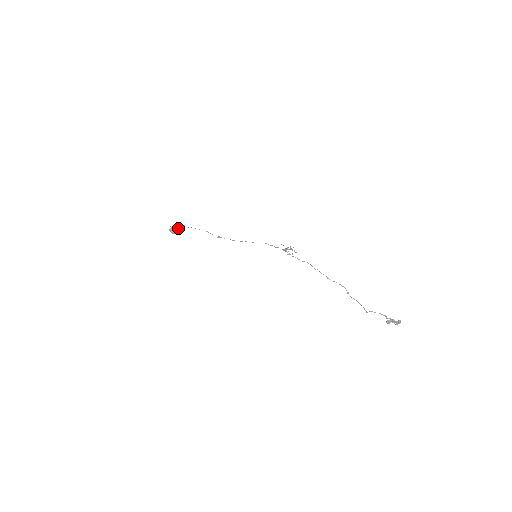
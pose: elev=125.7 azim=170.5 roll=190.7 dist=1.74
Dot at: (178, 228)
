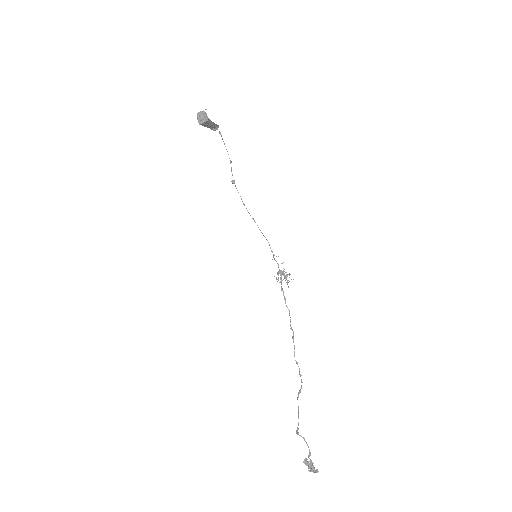
Dot at: (211, 122)
